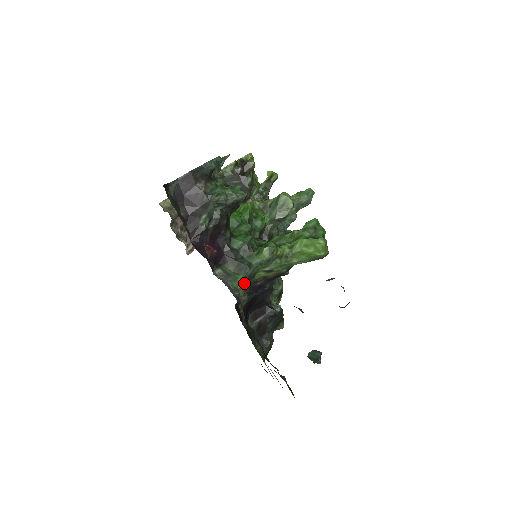
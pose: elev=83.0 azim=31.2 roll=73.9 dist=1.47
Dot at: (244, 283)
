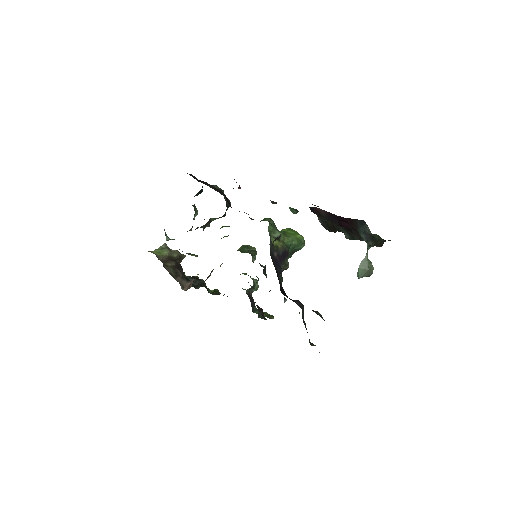
Dot at: occluded
